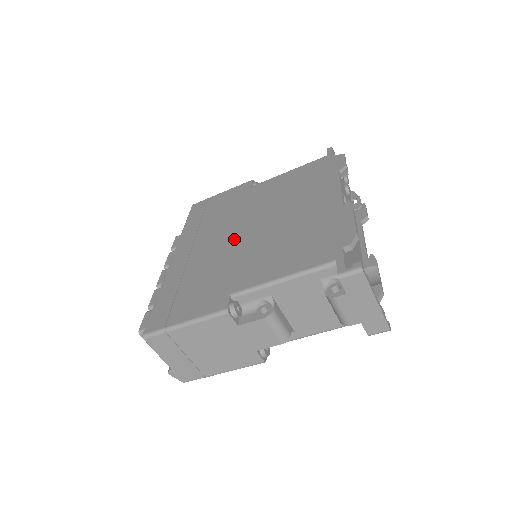
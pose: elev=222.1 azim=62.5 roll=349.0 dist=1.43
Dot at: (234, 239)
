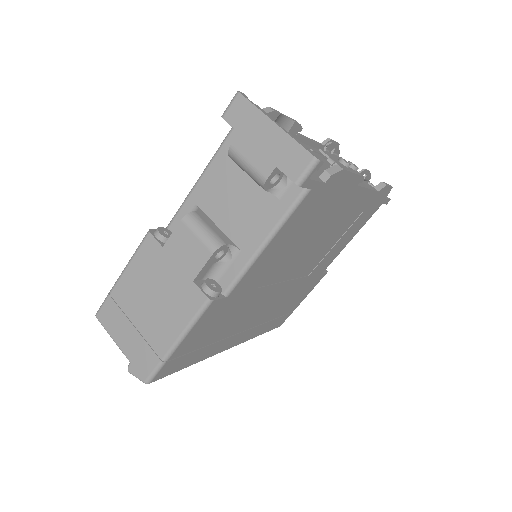
Dot at: occluded
